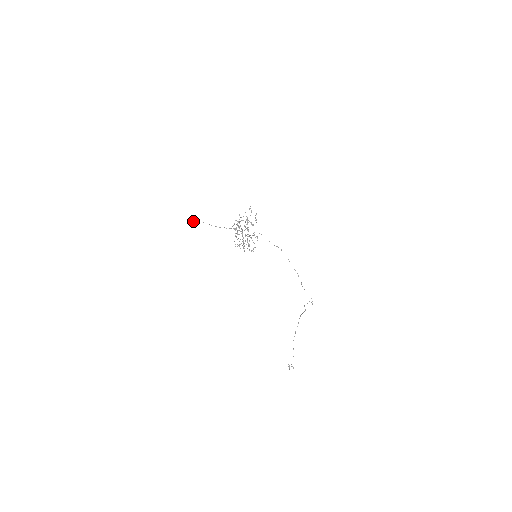
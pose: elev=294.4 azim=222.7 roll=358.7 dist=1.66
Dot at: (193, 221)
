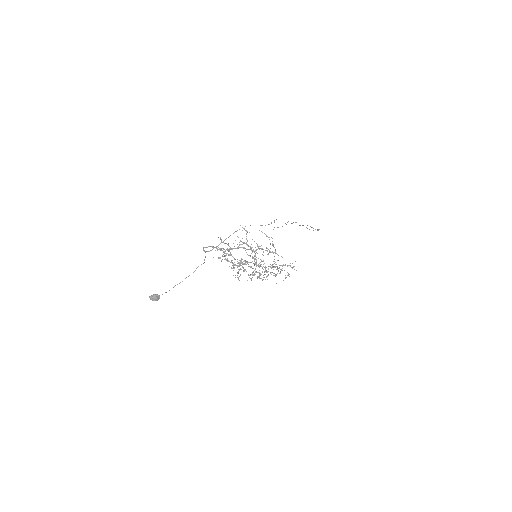
Dot at: (156, 300)
